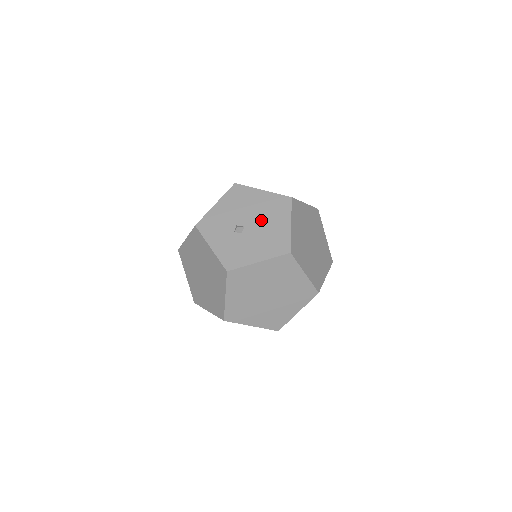
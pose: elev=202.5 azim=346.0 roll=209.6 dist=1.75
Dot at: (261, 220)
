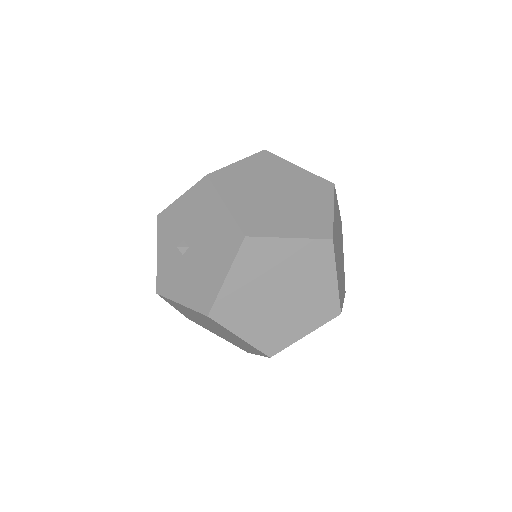
Dot at: (204, 250)
